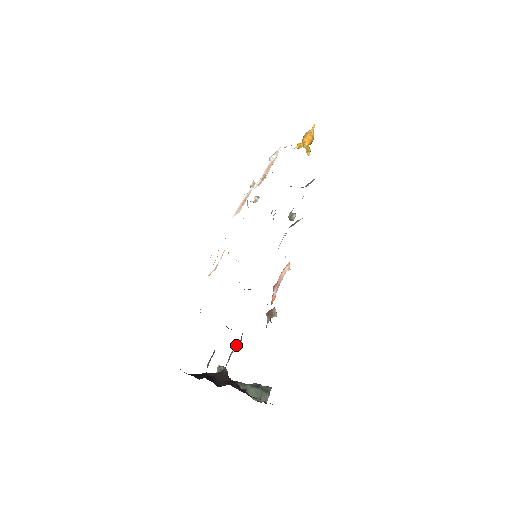
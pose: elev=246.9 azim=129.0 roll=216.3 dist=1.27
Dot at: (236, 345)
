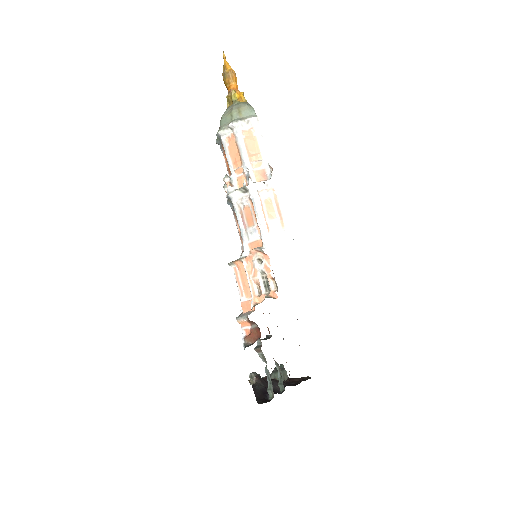
Dot at: occluded
